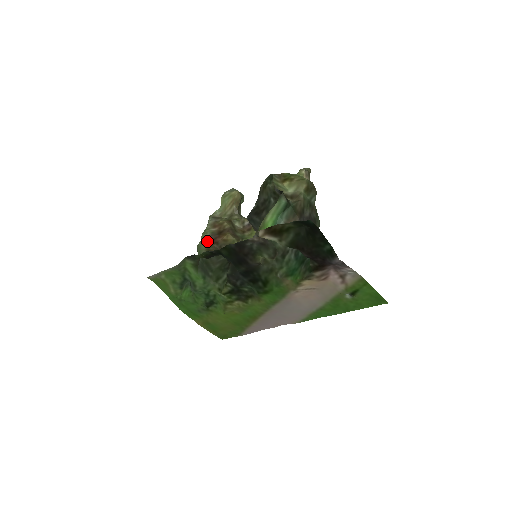
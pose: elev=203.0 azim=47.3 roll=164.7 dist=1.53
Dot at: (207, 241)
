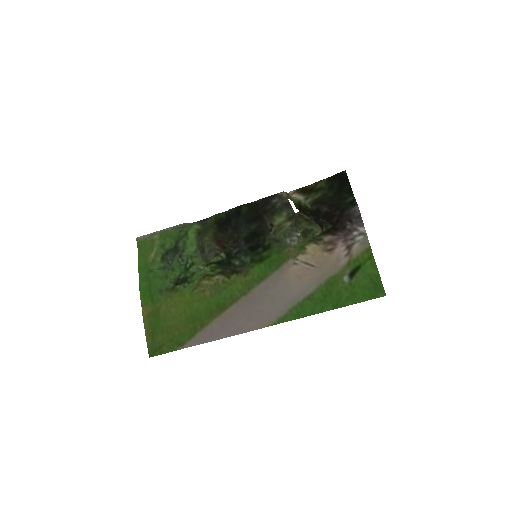
Dot at: (213, 240)
